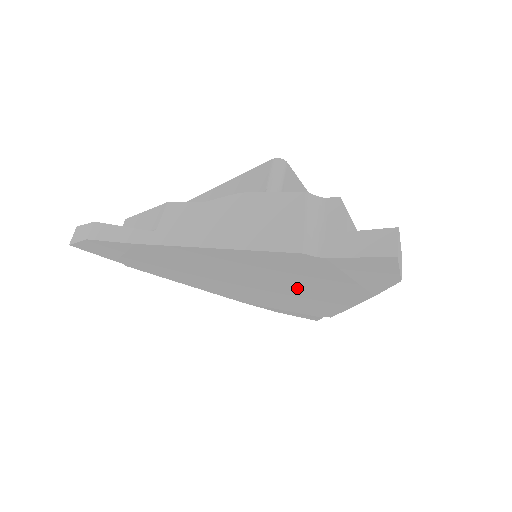
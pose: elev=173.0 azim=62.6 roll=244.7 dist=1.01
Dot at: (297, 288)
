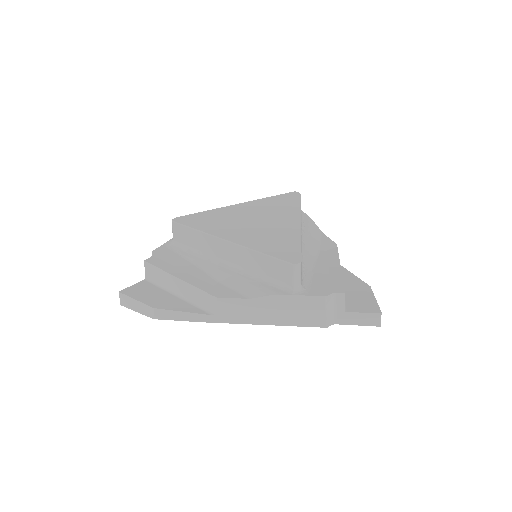
Dot at: occluded
